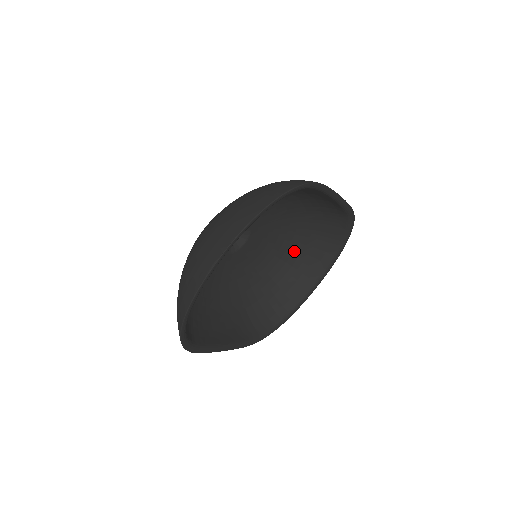
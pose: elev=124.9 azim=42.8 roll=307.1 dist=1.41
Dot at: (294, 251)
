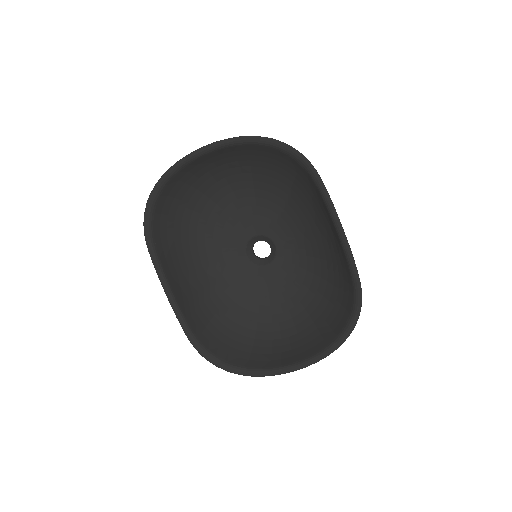
Dot at: (301, 323)
